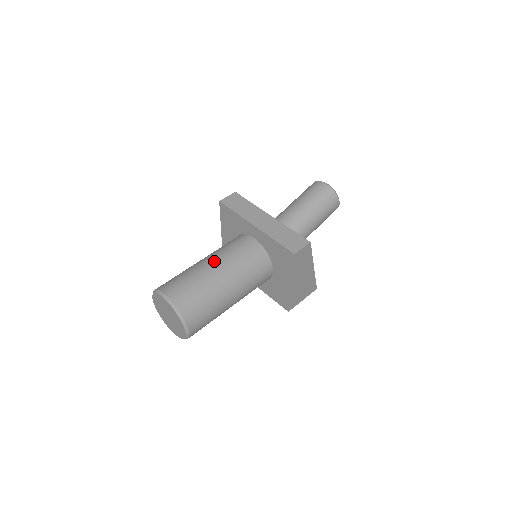
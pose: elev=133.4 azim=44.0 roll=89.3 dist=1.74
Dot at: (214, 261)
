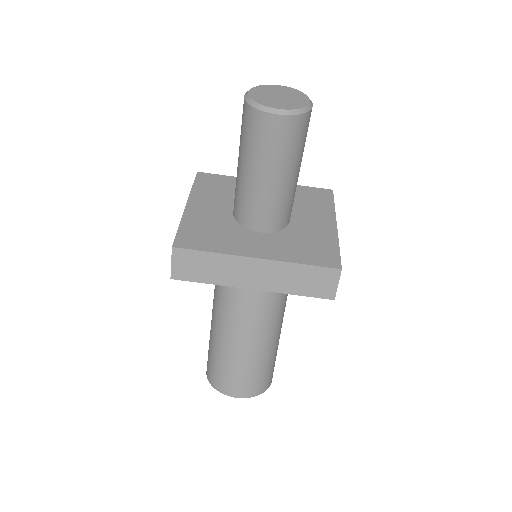
Dot at: (240, 337)
